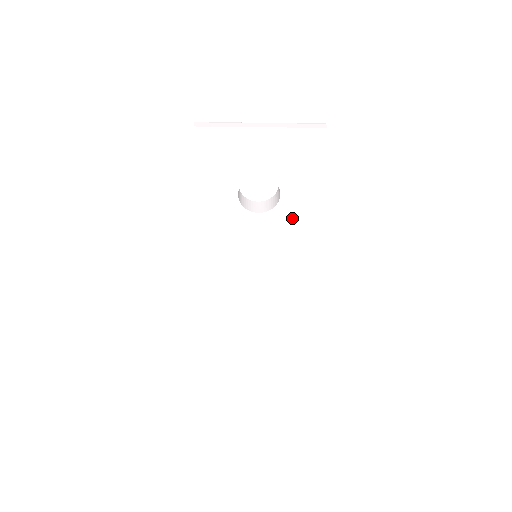
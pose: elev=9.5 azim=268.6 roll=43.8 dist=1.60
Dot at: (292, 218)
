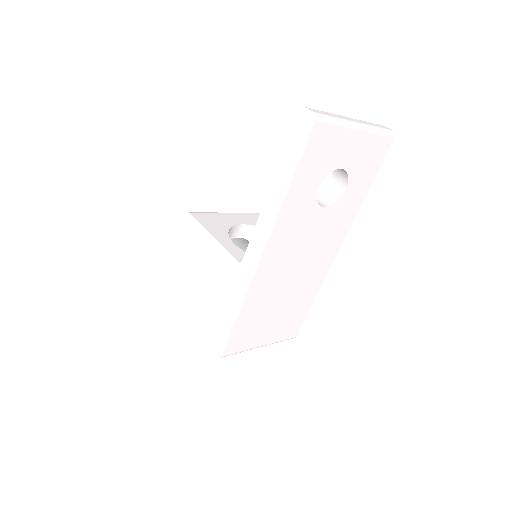
Dot at: (343, 212)
